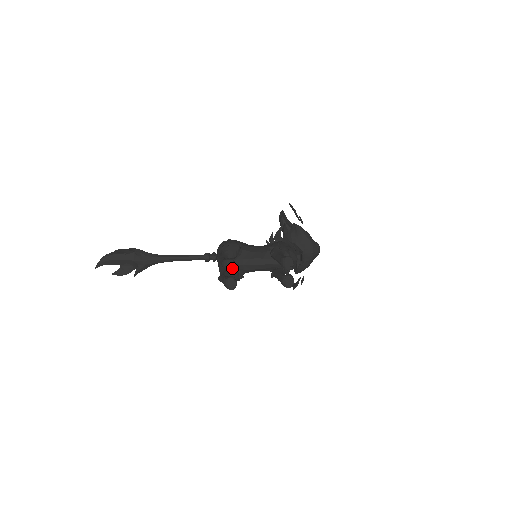
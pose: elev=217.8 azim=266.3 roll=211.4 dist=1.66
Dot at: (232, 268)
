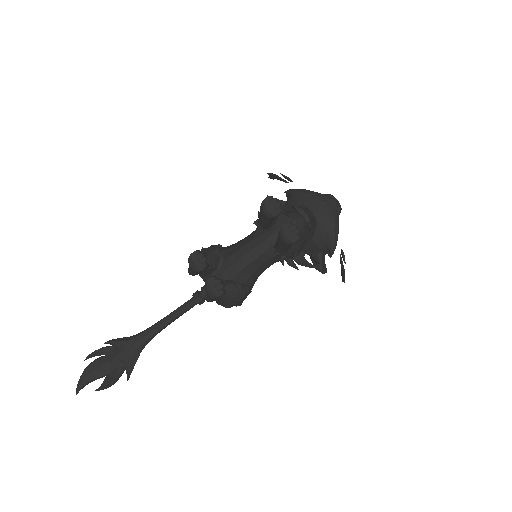
Dot at: (203, 262)
